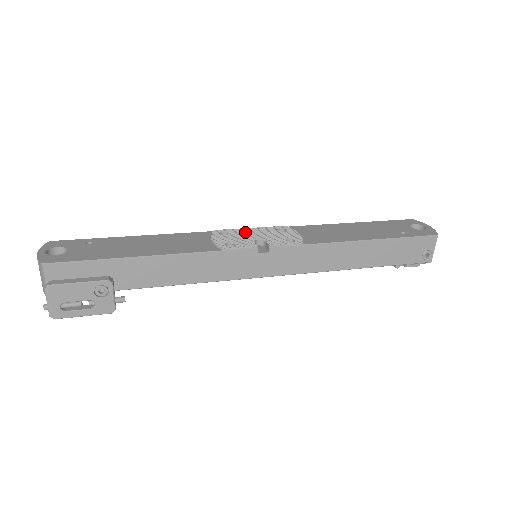
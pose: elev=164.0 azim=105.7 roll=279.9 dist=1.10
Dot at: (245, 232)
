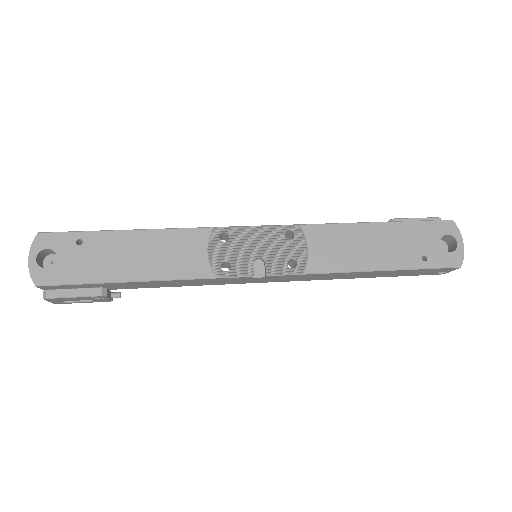
Dot at: (248, 238)
